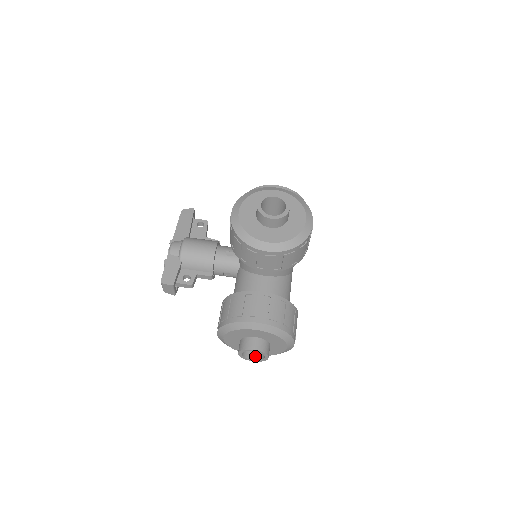
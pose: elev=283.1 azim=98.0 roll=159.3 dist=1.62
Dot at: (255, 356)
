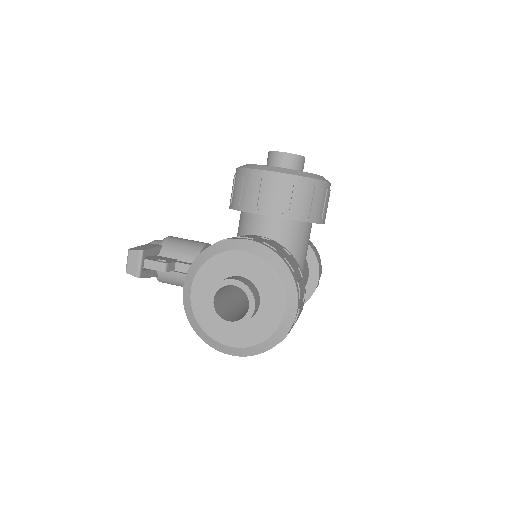
Dot at: (233, 319)
